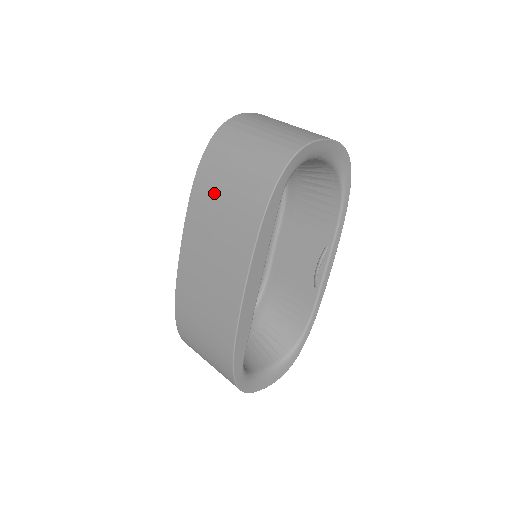
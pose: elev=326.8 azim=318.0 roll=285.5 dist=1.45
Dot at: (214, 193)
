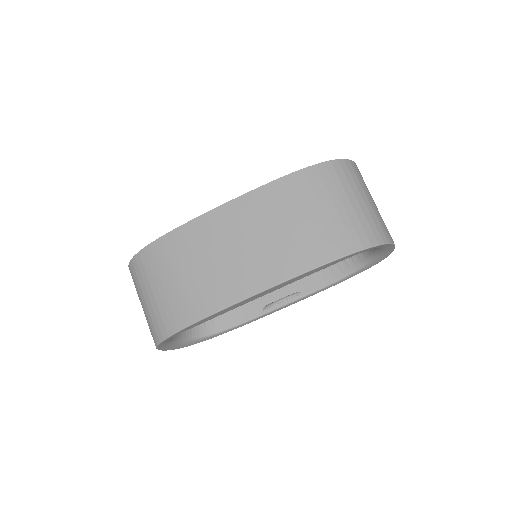
Dot at: (300, 203)
